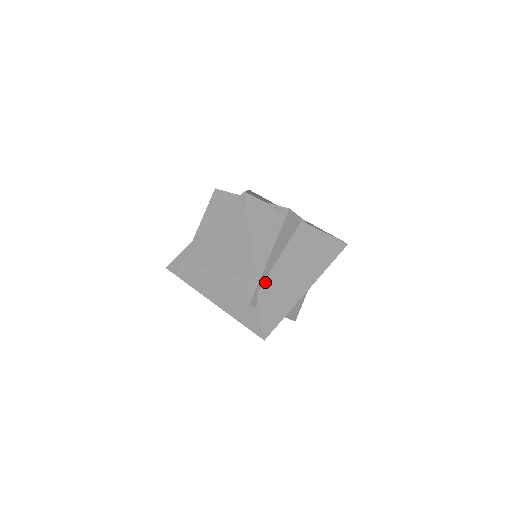
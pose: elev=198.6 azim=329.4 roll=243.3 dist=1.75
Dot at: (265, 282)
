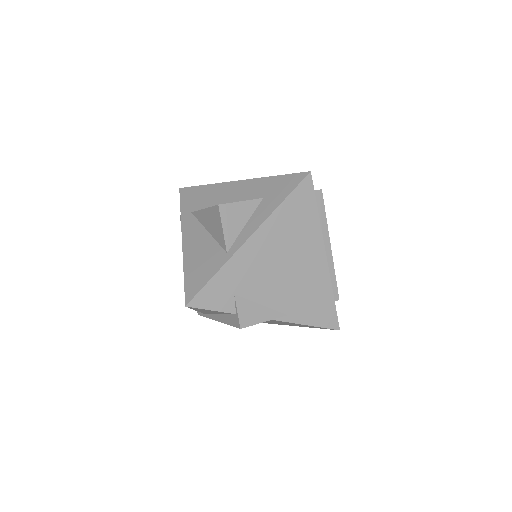
Dot at: occluded
